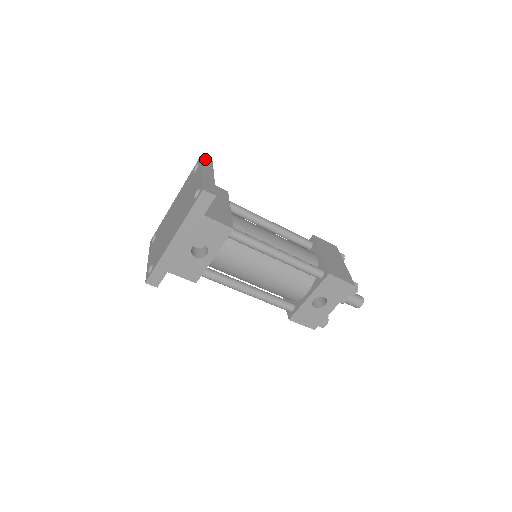
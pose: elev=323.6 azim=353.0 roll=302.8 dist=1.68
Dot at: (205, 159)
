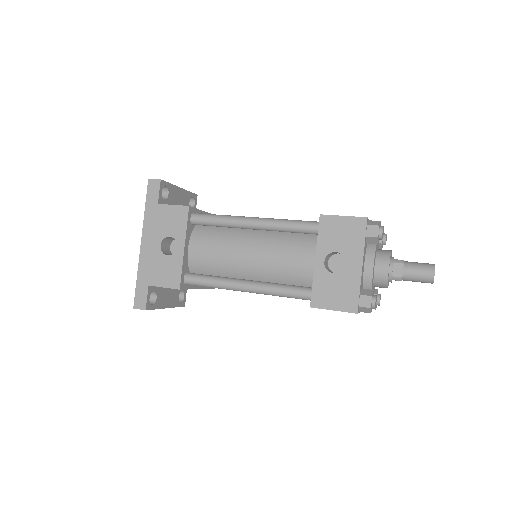
Dot at: occluded
